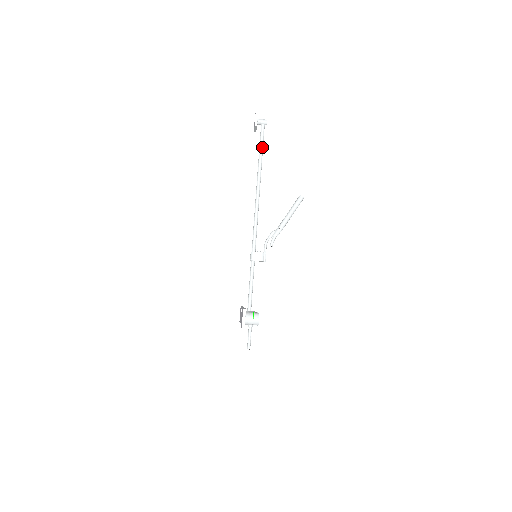
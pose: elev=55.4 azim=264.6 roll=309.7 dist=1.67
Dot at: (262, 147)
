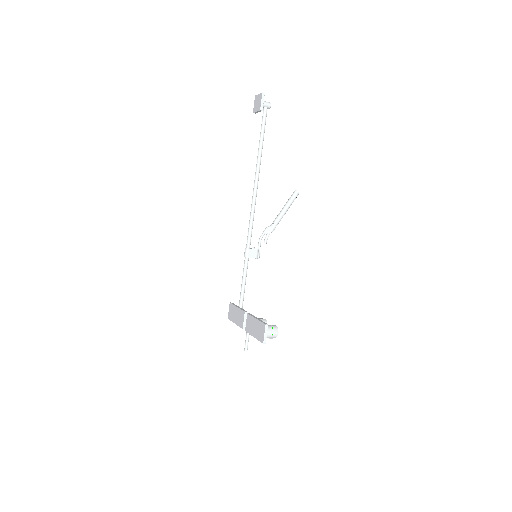
Dot at: occluded
